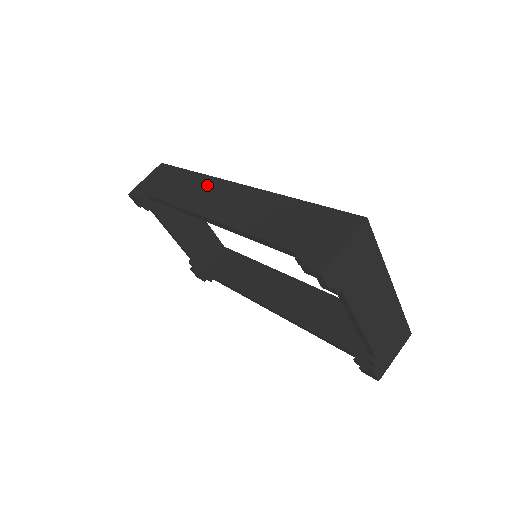
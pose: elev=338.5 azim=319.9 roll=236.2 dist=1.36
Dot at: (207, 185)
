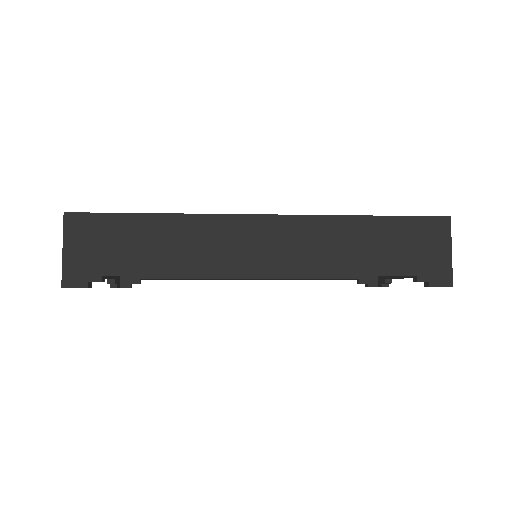
Dot at: (213, 230)
